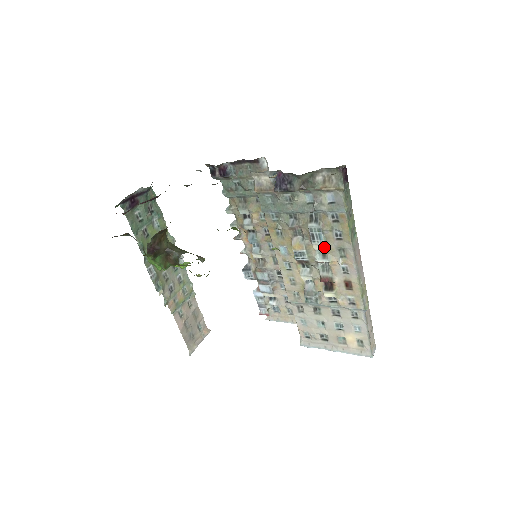
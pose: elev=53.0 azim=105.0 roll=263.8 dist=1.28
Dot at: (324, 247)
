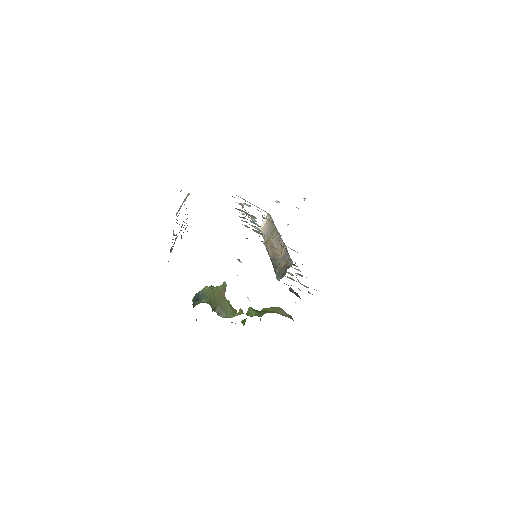
Dot at: occluded
